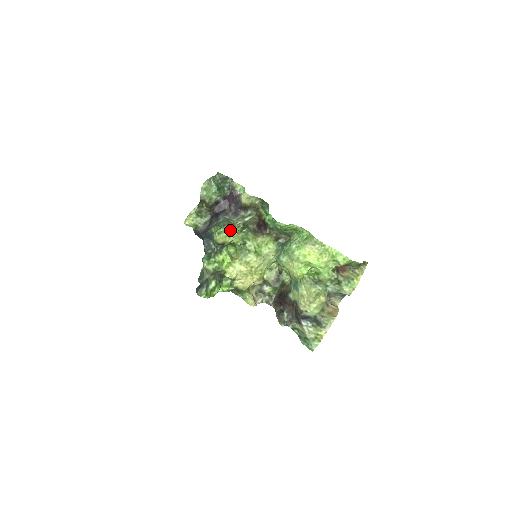
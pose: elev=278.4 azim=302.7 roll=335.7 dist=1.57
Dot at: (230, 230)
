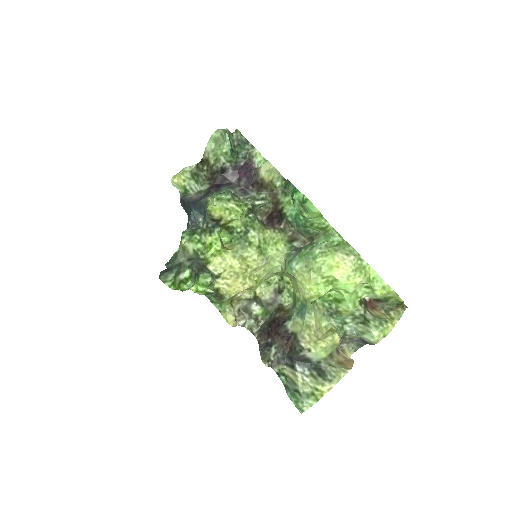
Dot at: (234, 203)
